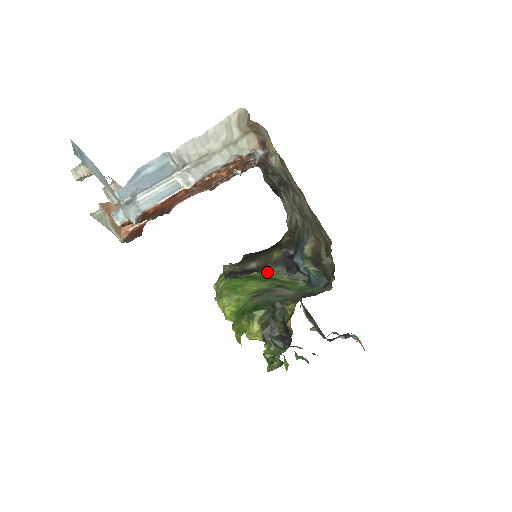
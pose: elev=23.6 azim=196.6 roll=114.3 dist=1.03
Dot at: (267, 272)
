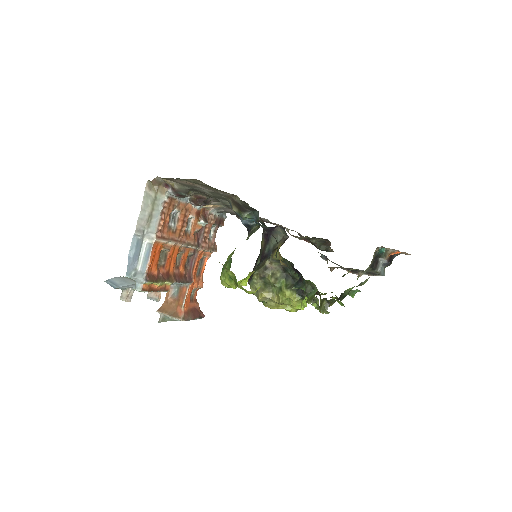
Dot at: (264, 256)
